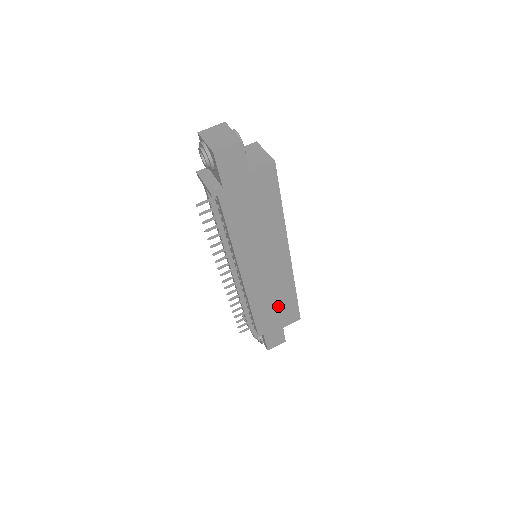
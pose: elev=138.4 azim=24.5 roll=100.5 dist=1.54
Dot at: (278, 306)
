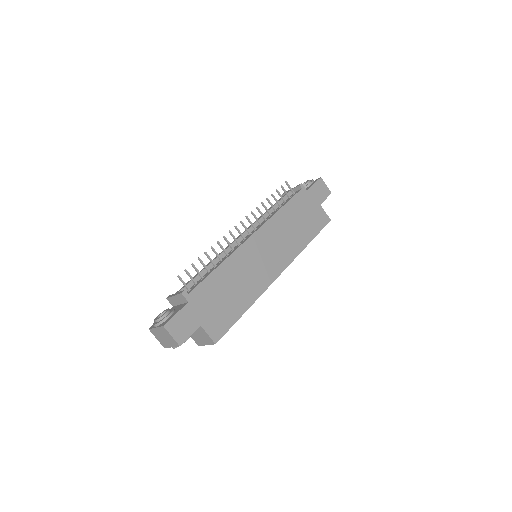
Dot at: (228, 298)
